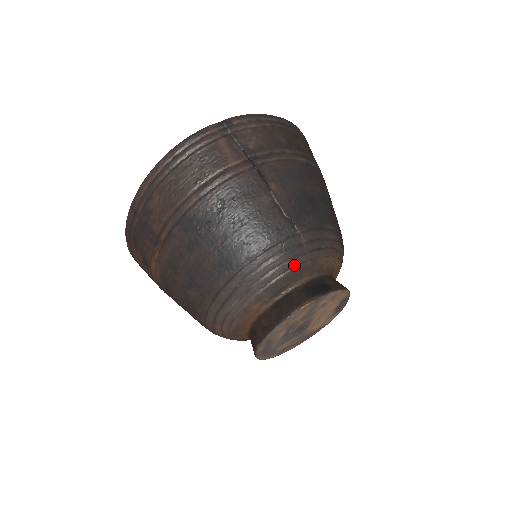
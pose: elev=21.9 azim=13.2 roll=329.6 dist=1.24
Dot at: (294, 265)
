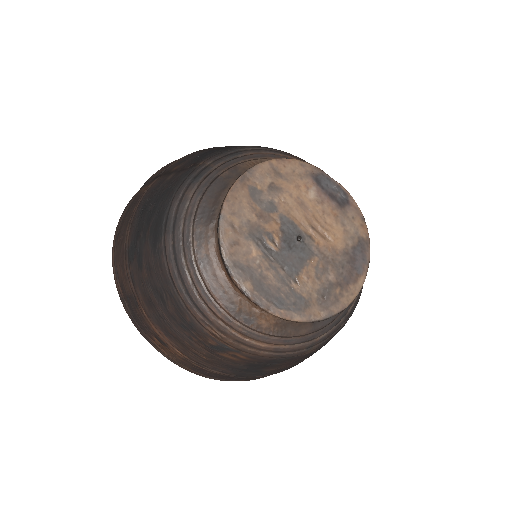
Dot at: (209, 183)
